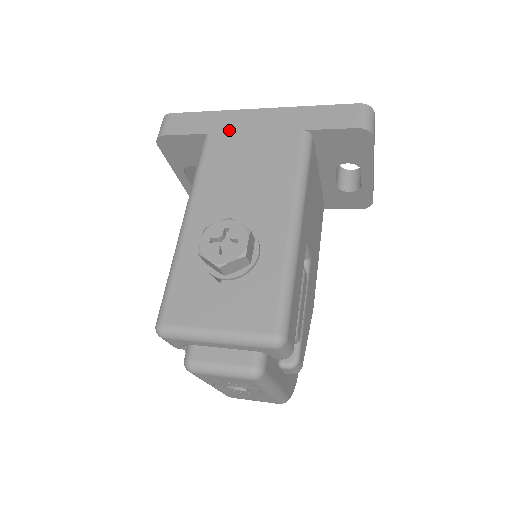
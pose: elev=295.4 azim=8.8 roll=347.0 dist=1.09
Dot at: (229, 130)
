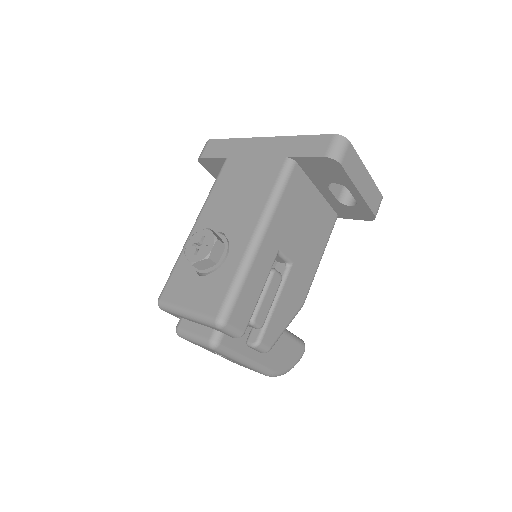
Dot at: (240, 155)
